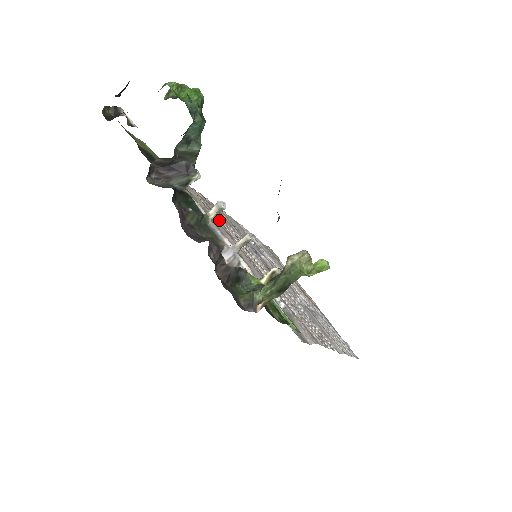
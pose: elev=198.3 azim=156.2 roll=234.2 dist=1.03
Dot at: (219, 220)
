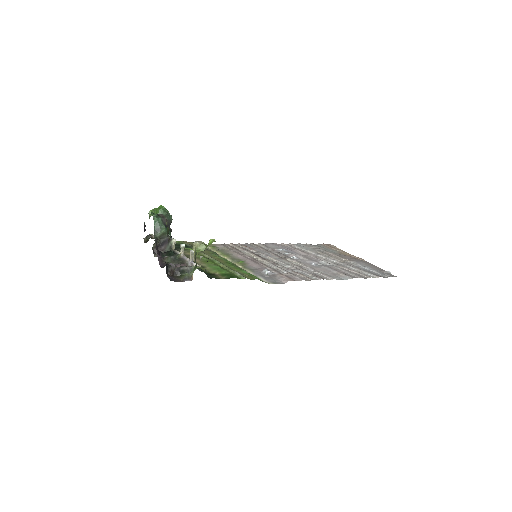
Dot at: (238, 250)
